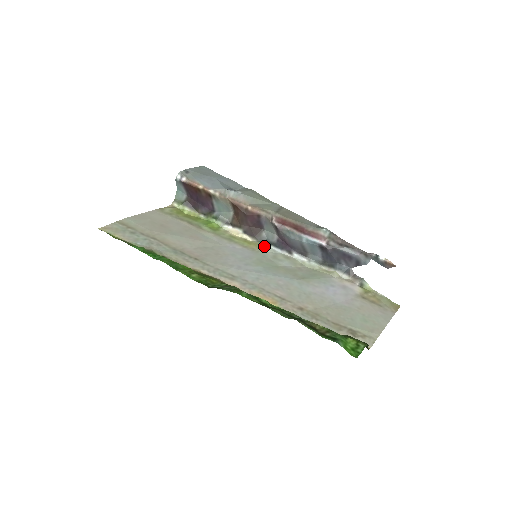
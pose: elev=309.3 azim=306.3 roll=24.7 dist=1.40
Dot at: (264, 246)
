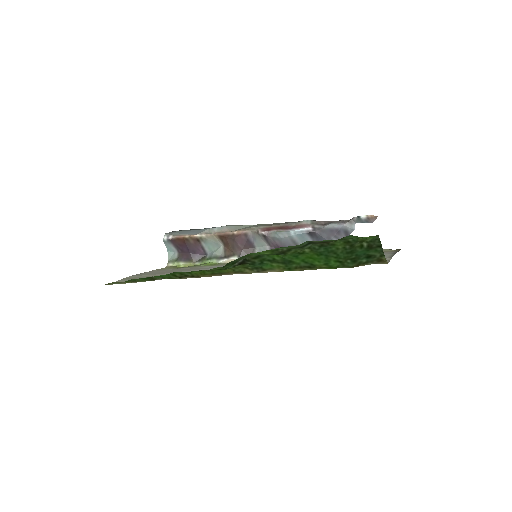
Dot at: occluded
